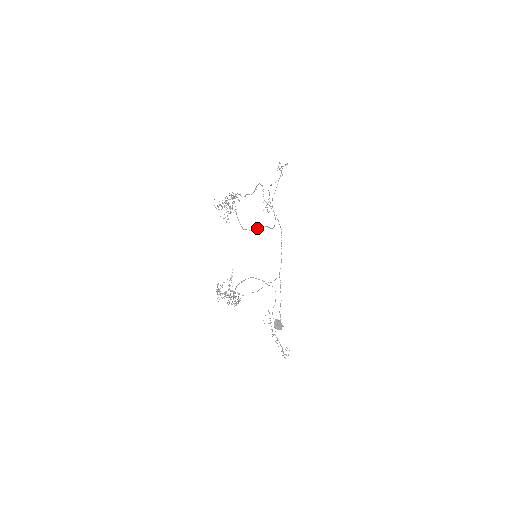
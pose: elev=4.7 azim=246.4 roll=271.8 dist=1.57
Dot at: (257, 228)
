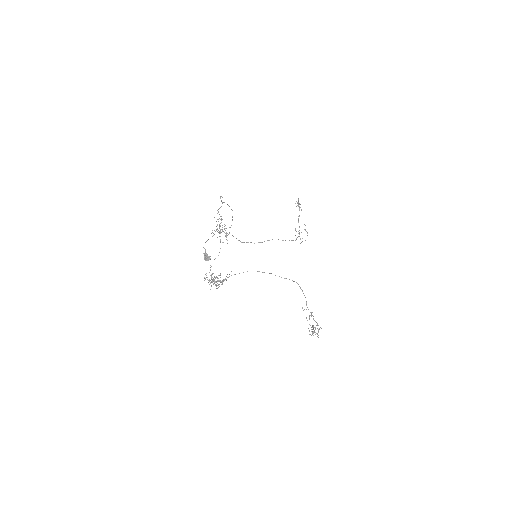
Dot at: occluded
